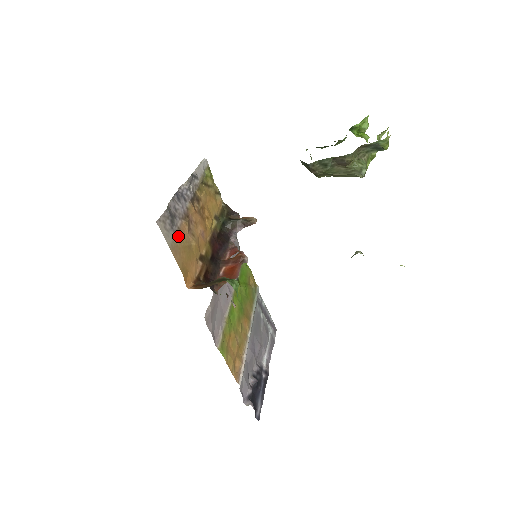
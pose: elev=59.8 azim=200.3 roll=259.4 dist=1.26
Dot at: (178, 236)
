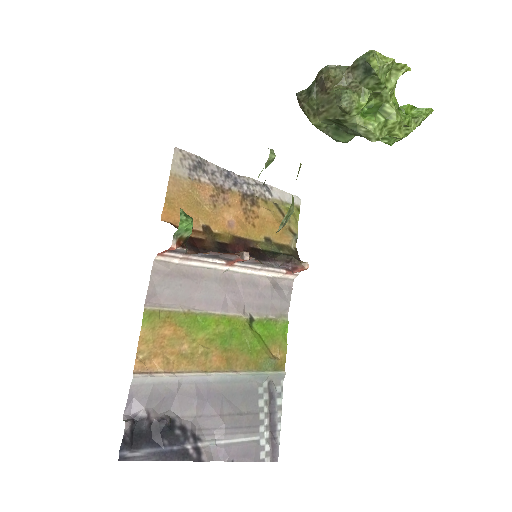
Dot at: (192, 182)
